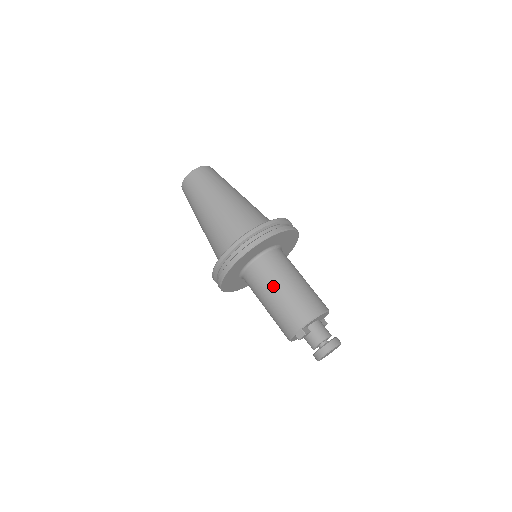
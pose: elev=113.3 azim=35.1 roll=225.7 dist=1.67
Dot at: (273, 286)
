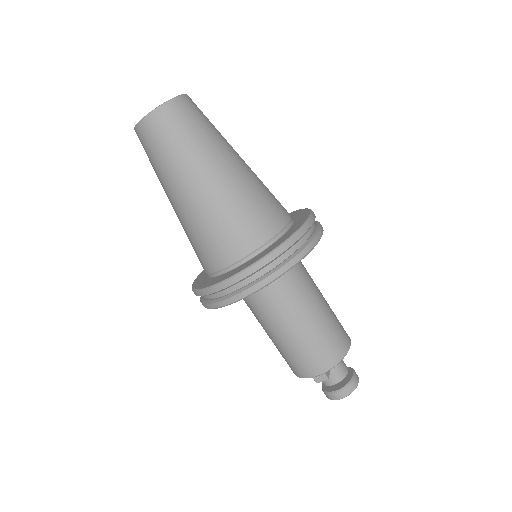
Dot at: (292, 316)
